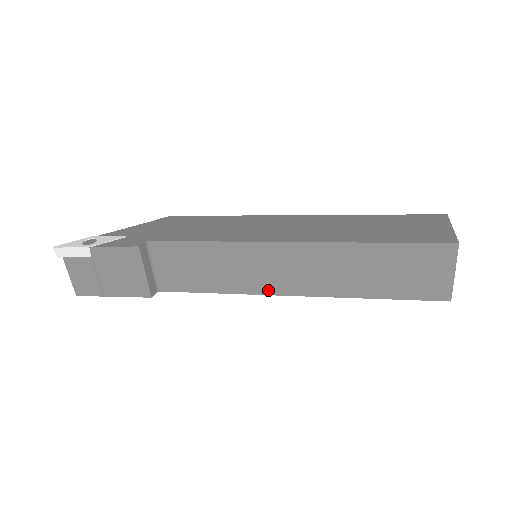
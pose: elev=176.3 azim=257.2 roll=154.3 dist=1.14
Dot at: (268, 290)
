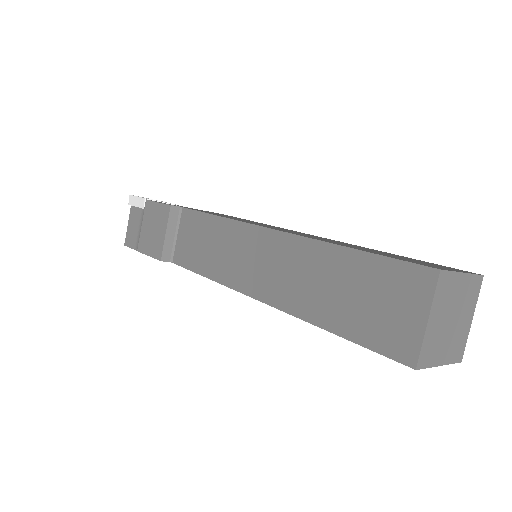
Dot at: (240, 285)
